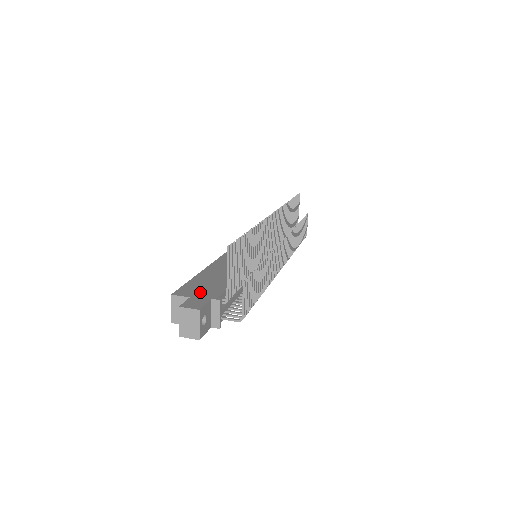
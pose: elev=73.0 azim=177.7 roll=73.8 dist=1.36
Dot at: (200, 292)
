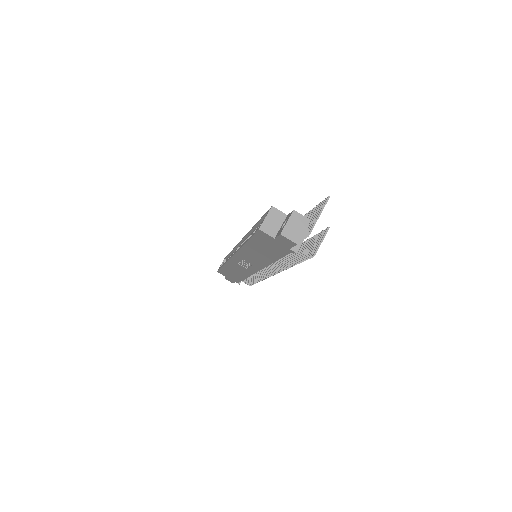
Dot at: occluded
